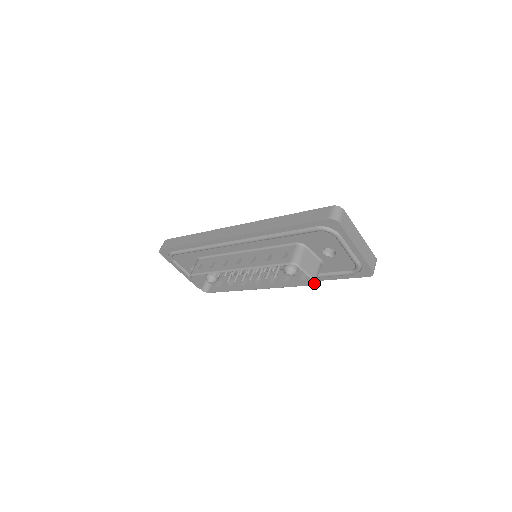
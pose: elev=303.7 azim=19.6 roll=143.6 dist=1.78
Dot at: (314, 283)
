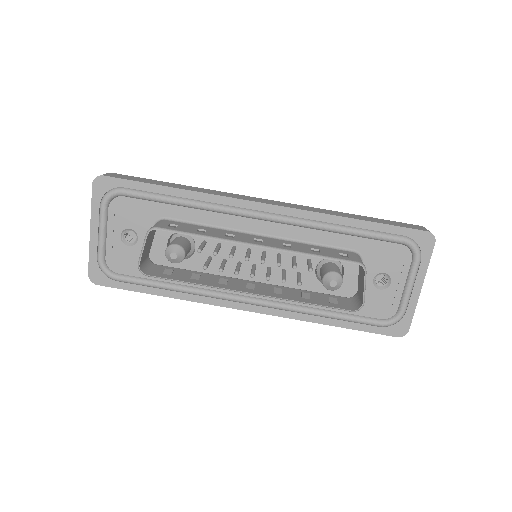
Dot at: (360, 308)
